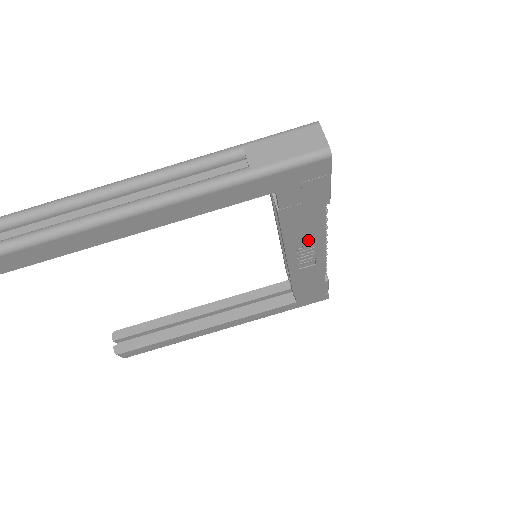
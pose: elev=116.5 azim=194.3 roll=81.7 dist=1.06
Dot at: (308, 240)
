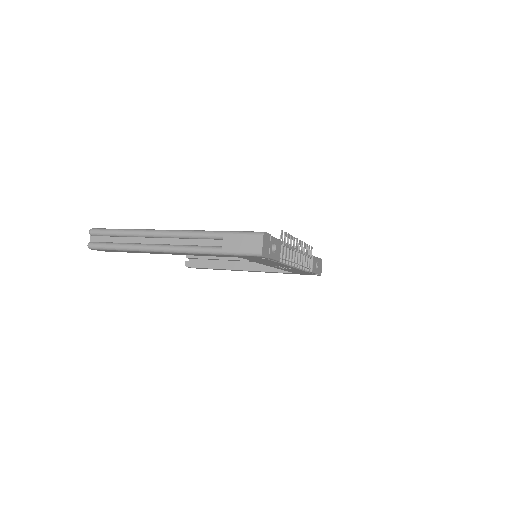
Dot at: (278, 265)
